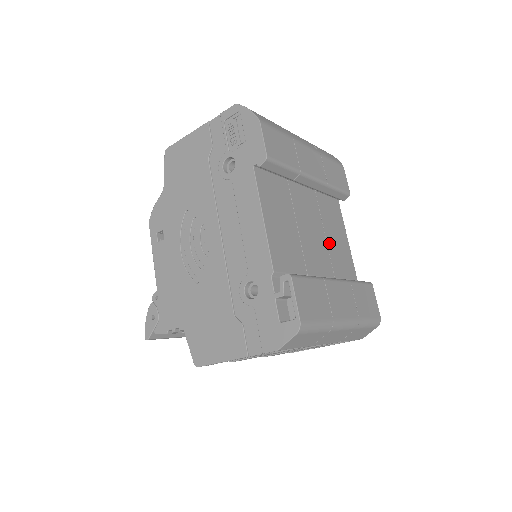
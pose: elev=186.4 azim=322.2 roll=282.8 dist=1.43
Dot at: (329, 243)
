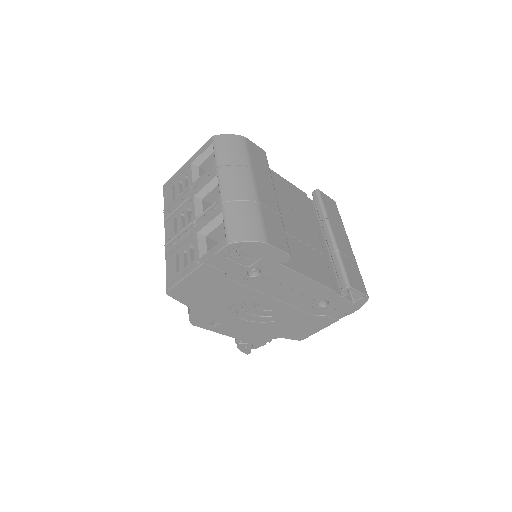
Dot at: (295, 208)
